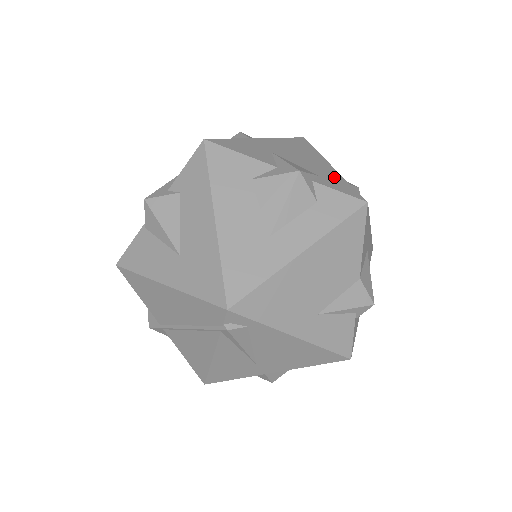
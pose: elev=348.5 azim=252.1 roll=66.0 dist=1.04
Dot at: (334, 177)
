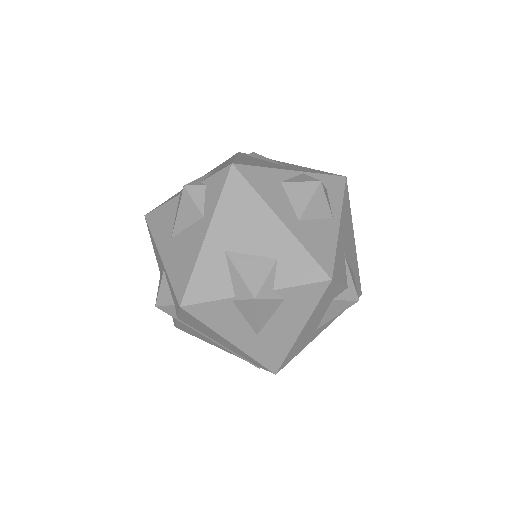
Dot at: (356, 266)
